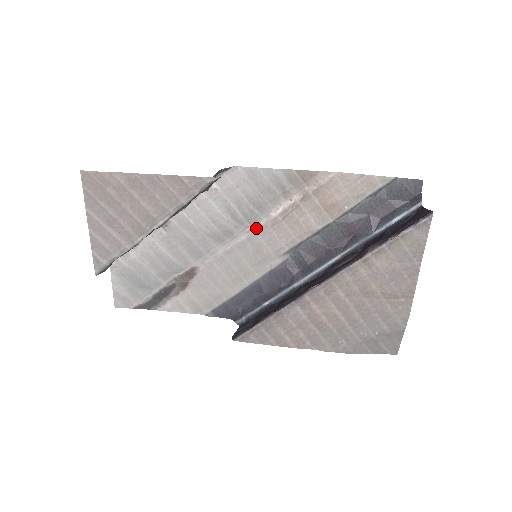
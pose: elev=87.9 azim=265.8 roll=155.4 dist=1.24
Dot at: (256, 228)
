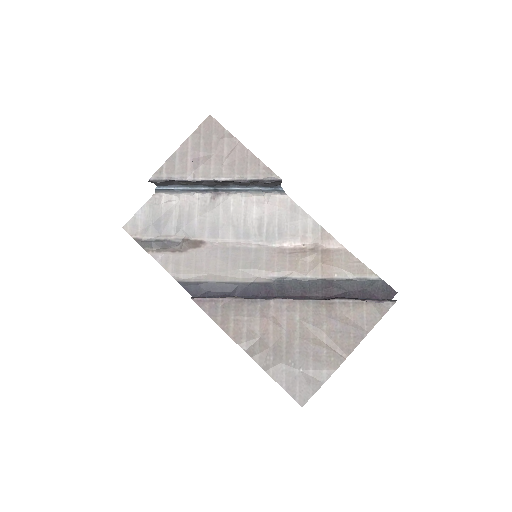
Dot at: (267, 246)
